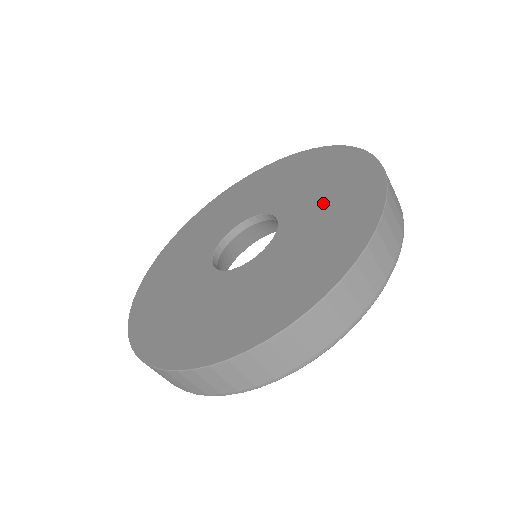
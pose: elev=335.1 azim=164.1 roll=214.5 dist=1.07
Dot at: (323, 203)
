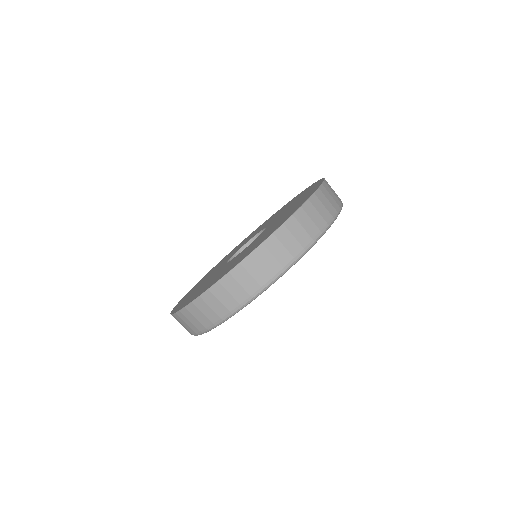
Dot at: occluded
